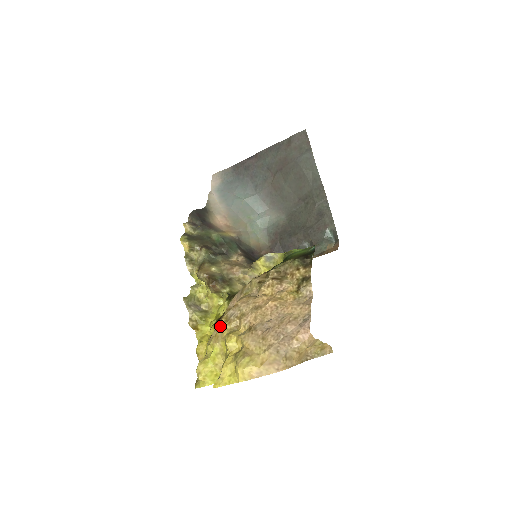
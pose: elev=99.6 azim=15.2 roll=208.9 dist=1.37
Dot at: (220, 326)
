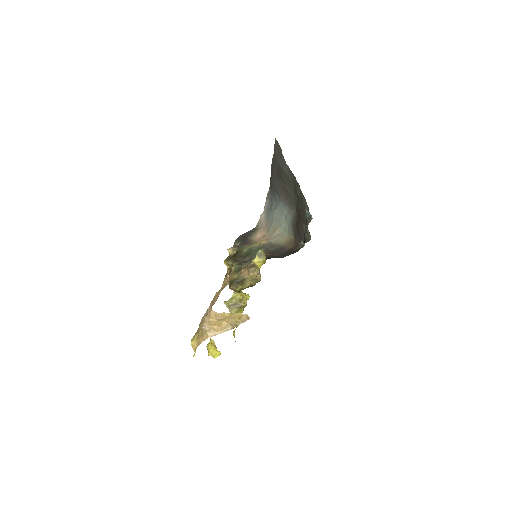
Dot at: occluded
